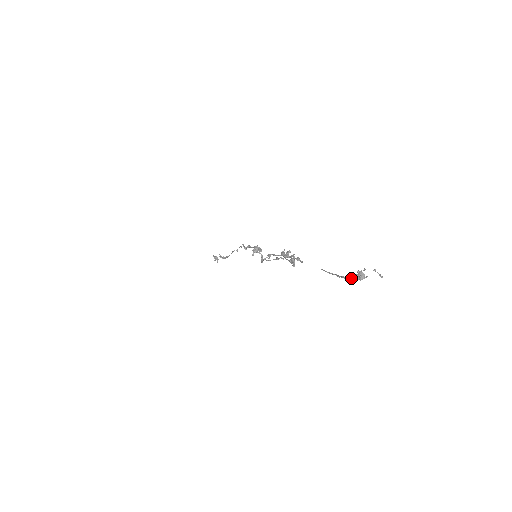
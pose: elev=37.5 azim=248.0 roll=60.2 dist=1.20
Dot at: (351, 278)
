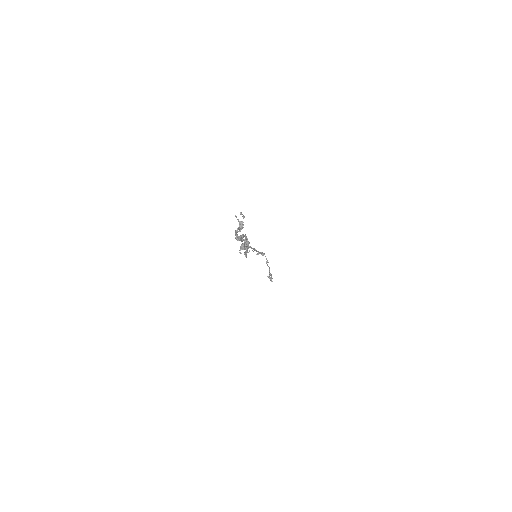
Dot at: (236, 230)
